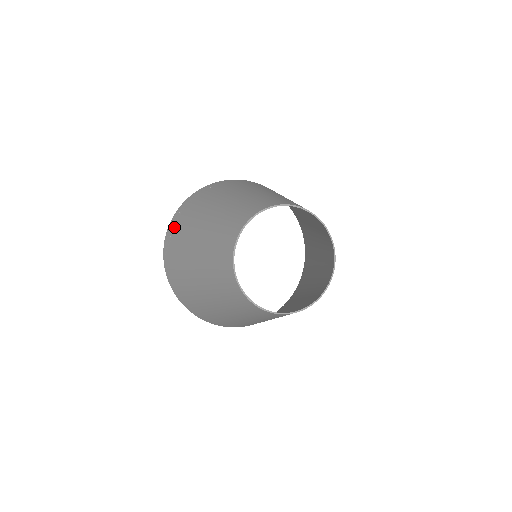
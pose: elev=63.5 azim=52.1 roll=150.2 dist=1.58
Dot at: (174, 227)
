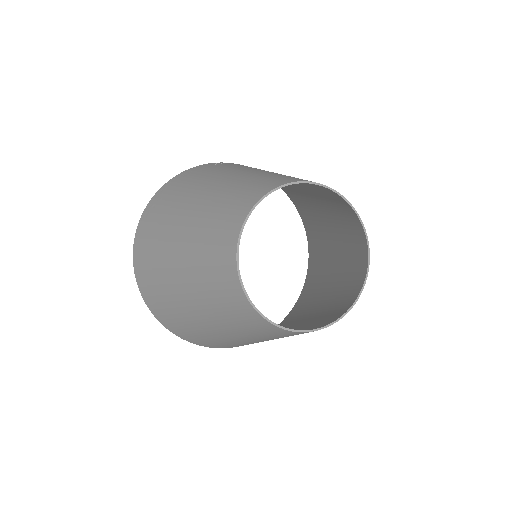
Dot at: (169, 187)
